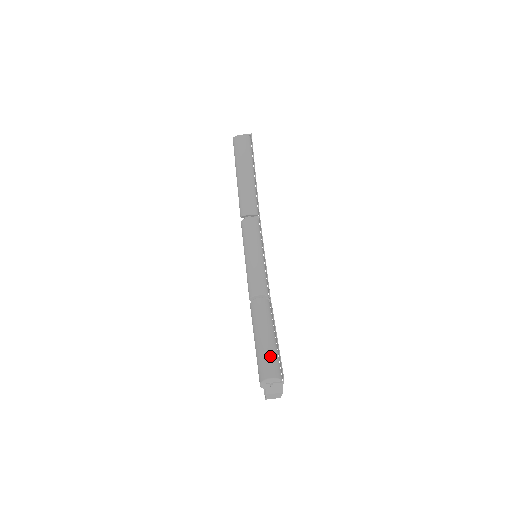
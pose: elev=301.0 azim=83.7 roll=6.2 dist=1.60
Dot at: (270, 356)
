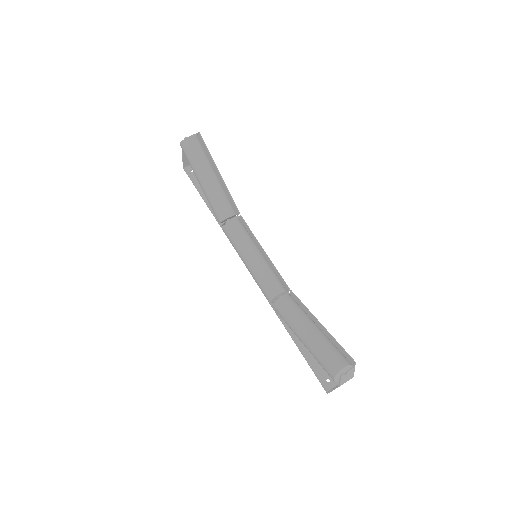
Dot at: (329, 347)
